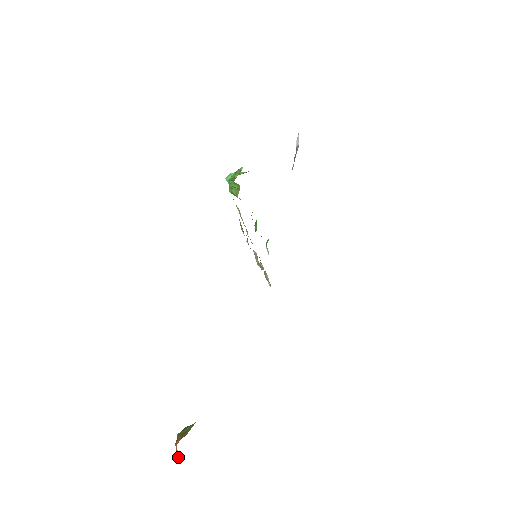
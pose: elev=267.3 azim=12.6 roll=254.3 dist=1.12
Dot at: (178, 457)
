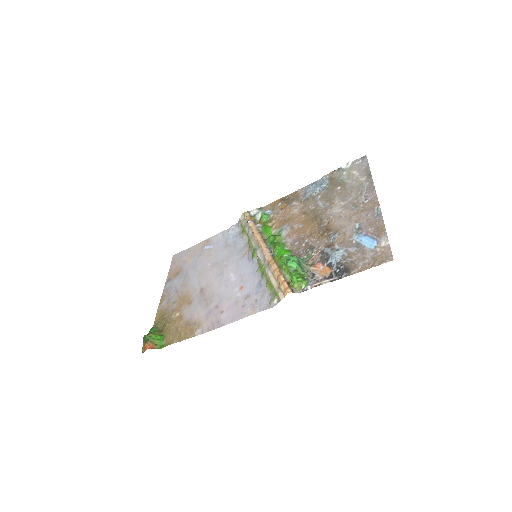
Dot at: (143, 350)
